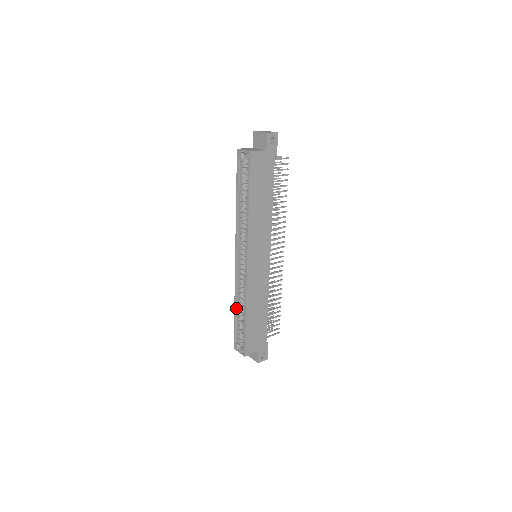
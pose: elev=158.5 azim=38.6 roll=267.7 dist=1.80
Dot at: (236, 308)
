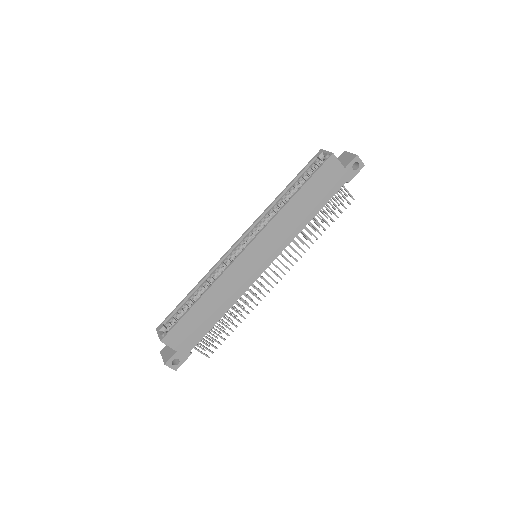
Dot at: (195, 289)
